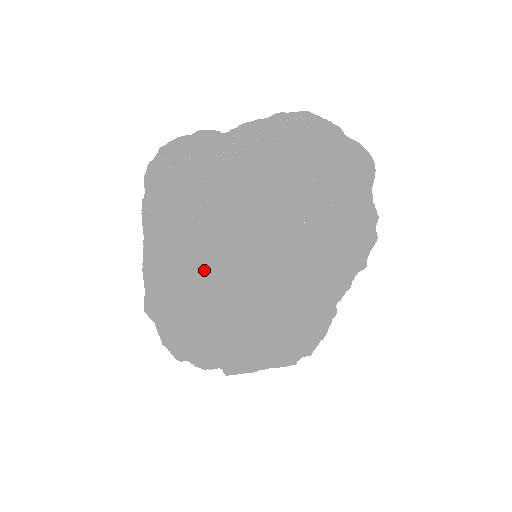
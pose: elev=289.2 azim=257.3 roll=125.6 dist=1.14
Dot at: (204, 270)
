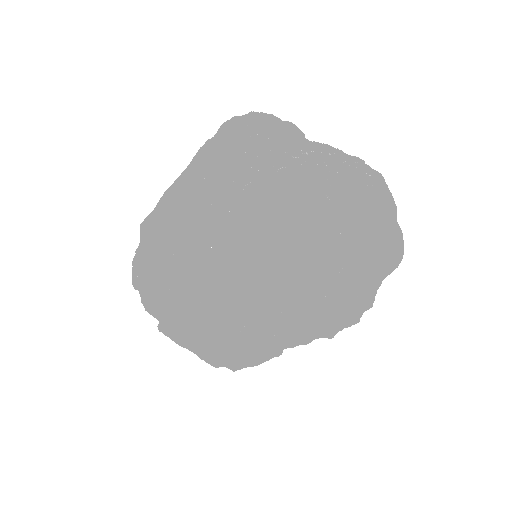
Dot at: (210, 235)
